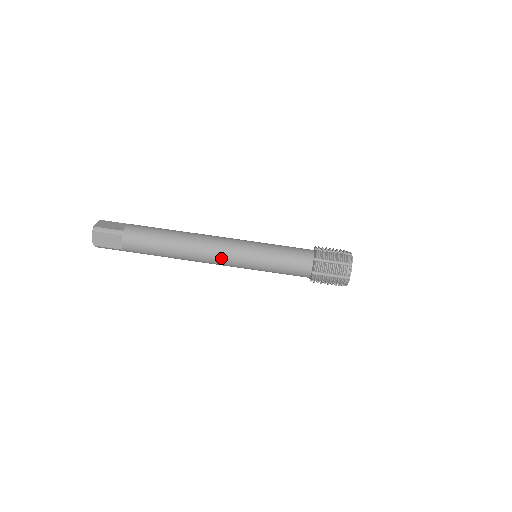
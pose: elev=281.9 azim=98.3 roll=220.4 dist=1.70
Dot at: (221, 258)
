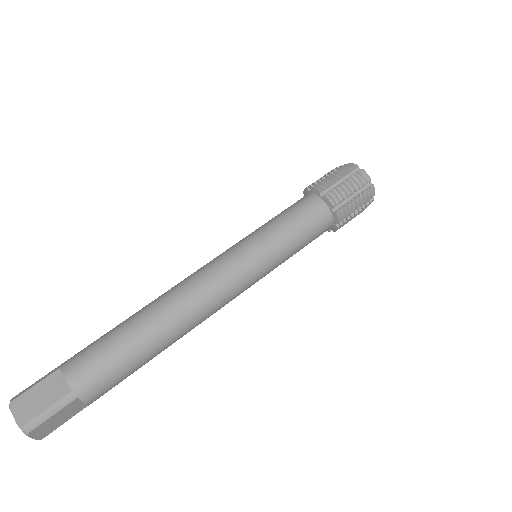
Dot at: (212, 274)
